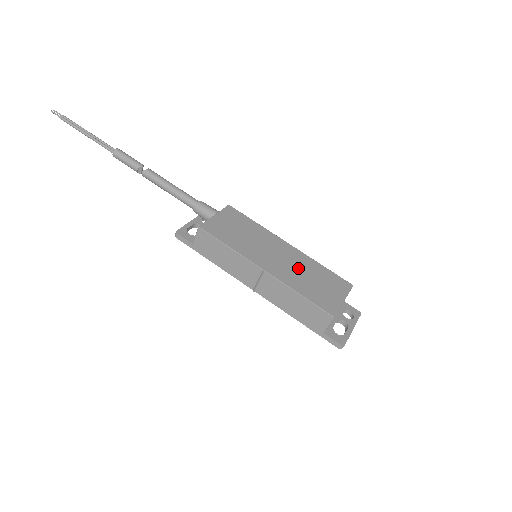
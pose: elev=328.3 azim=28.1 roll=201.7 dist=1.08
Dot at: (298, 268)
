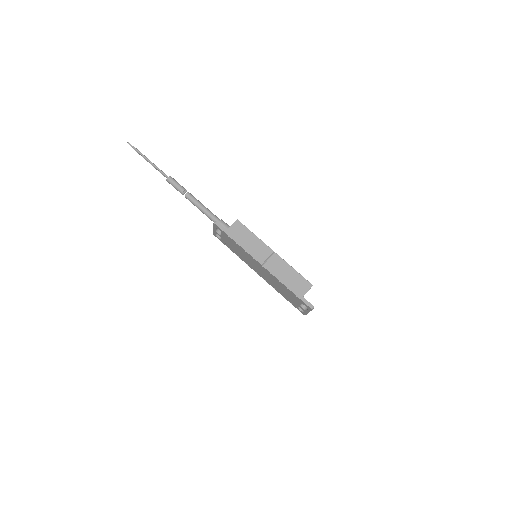
Dot at: occluded
